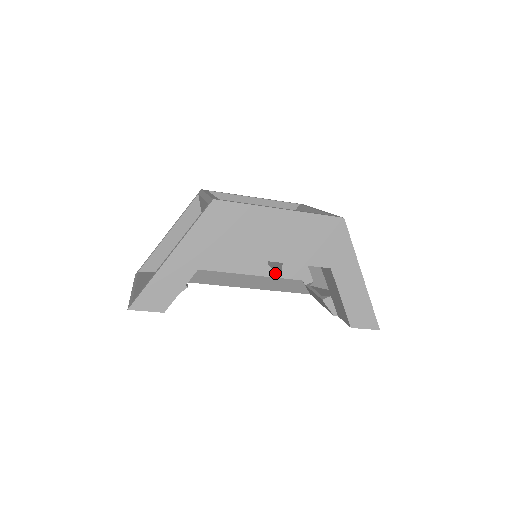
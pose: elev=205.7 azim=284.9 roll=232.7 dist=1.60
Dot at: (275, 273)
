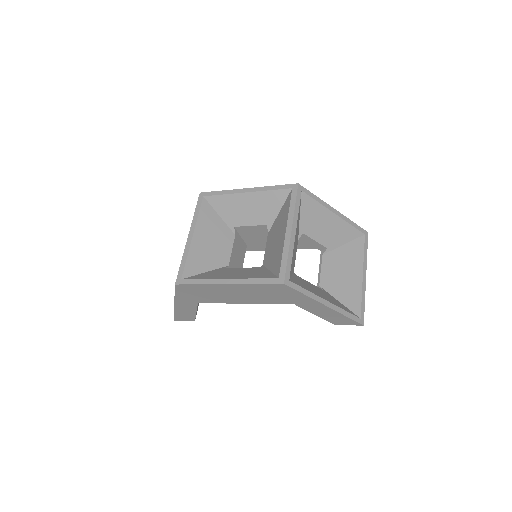
Dot at: occluded
